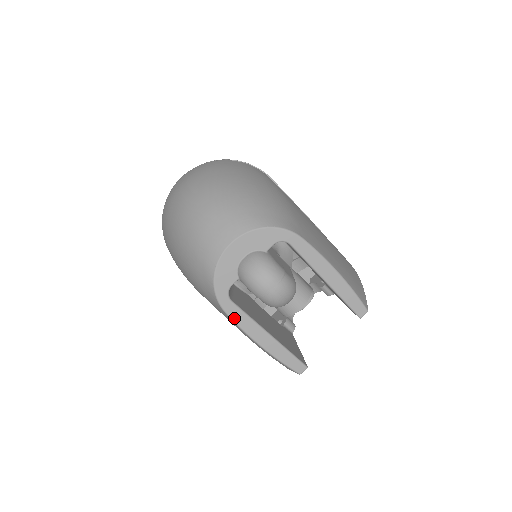
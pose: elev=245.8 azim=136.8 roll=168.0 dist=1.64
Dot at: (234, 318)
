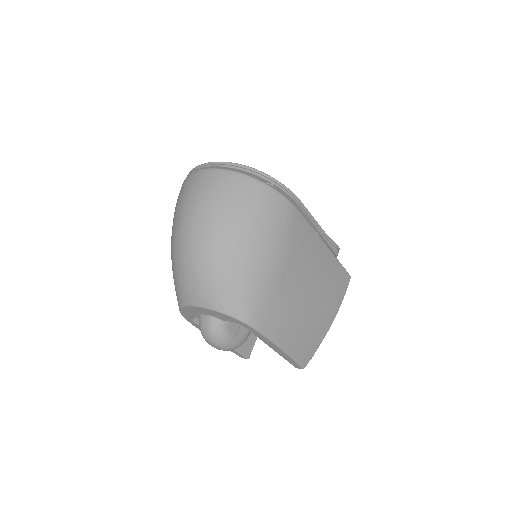
Dot at: (195, 326)
